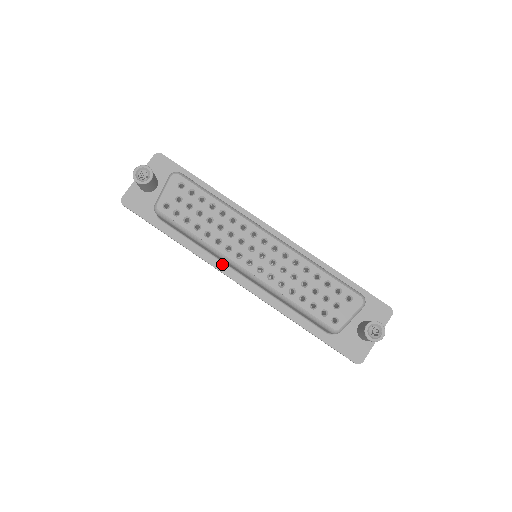
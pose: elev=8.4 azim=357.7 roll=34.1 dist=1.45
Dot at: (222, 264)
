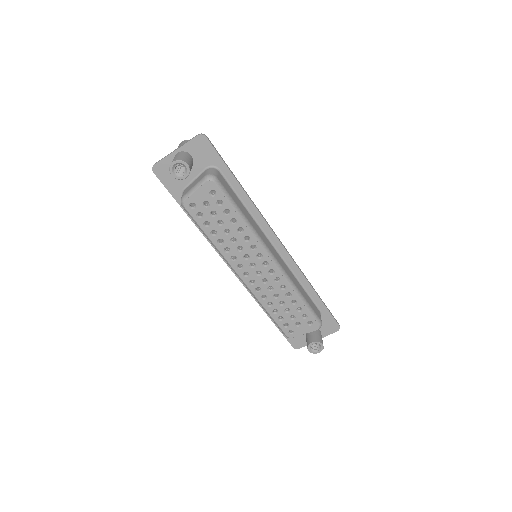
Dot at: occluded
